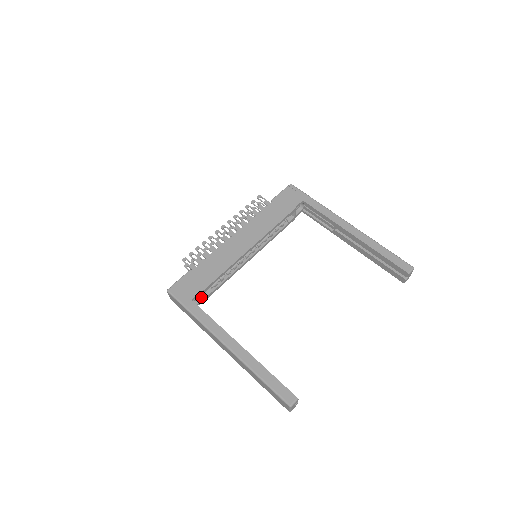
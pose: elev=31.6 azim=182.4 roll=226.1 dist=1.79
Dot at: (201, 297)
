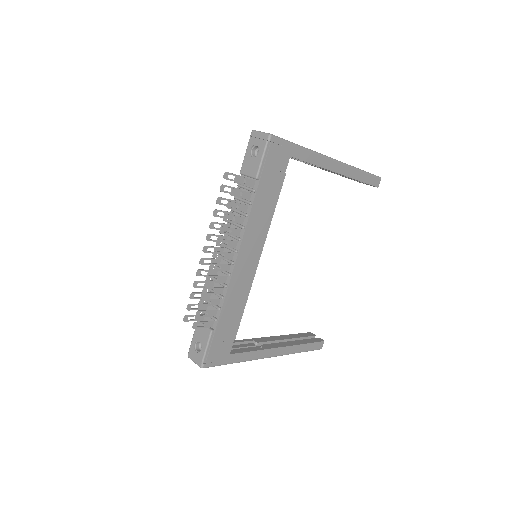
Dot at: occluded
